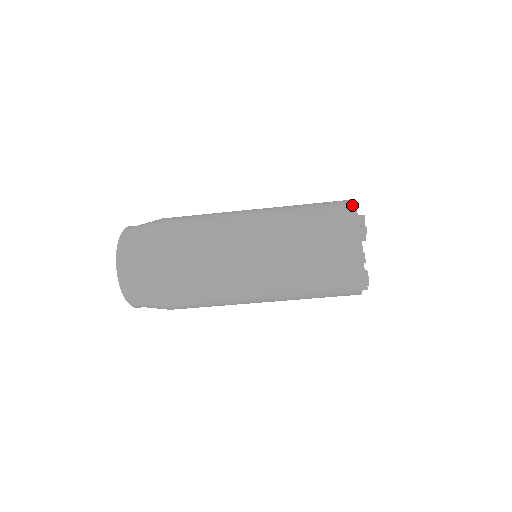
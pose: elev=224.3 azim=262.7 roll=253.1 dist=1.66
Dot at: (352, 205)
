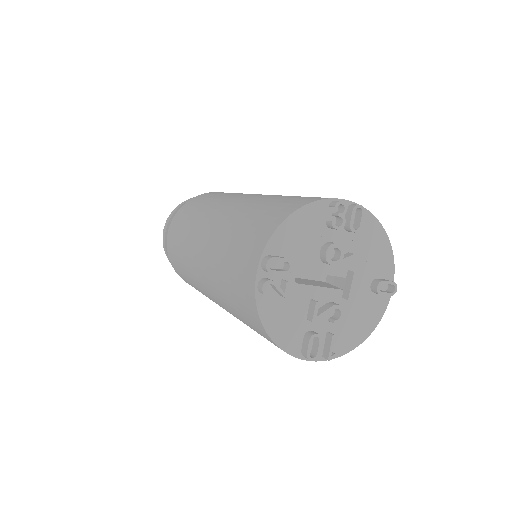
Dot at: (270, 232)
